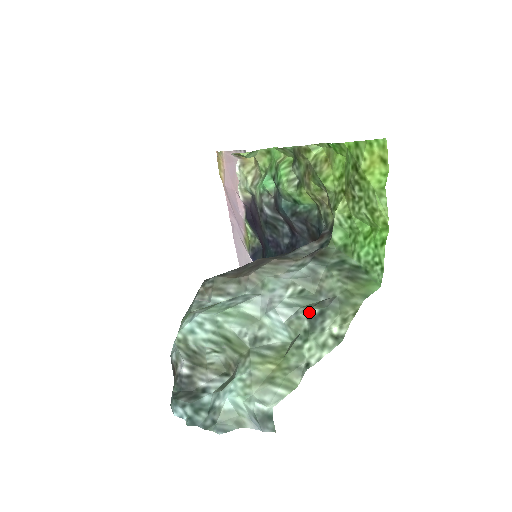
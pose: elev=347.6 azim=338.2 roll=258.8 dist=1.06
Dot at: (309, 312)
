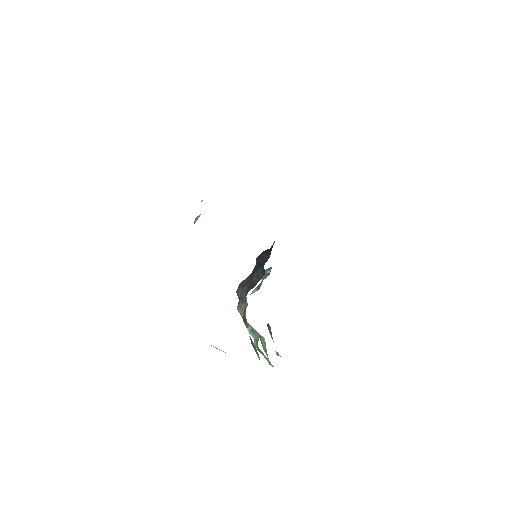
Dot at: occluded
